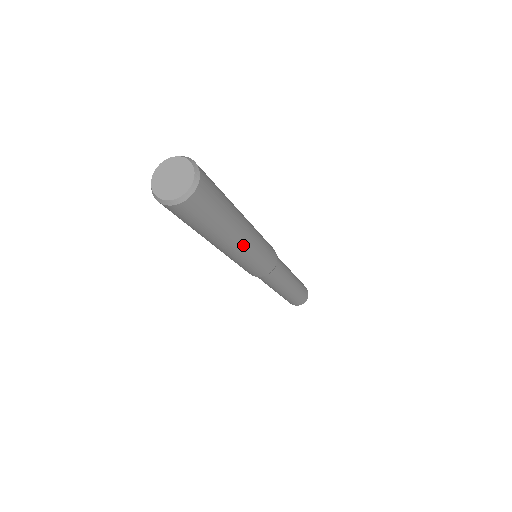
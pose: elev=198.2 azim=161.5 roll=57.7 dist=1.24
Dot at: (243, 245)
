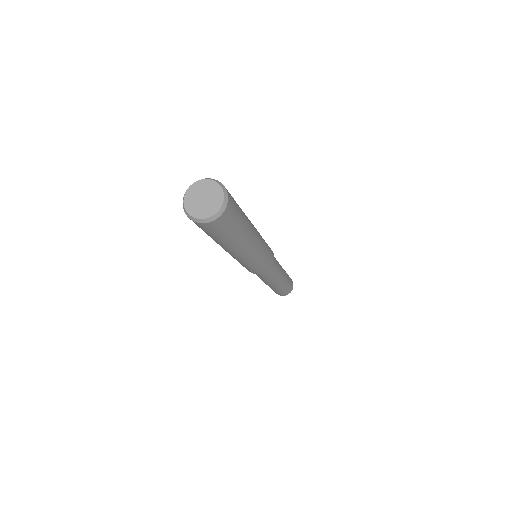
Dot at: (249, 252)
